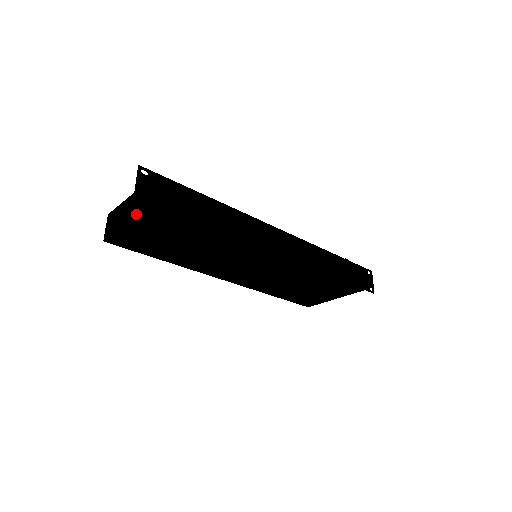
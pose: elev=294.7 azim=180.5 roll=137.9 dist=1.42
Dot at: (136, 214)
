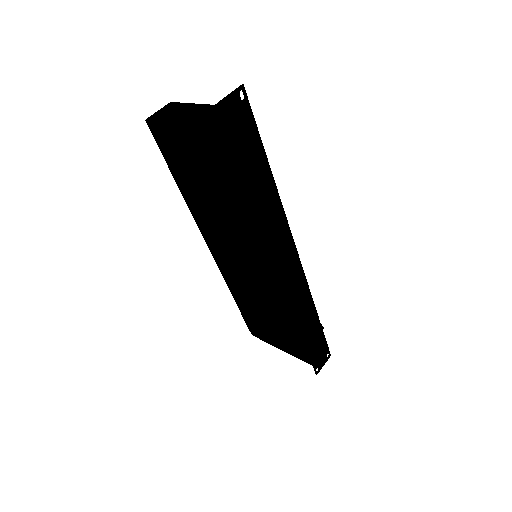
Dot at: (198, 123)
